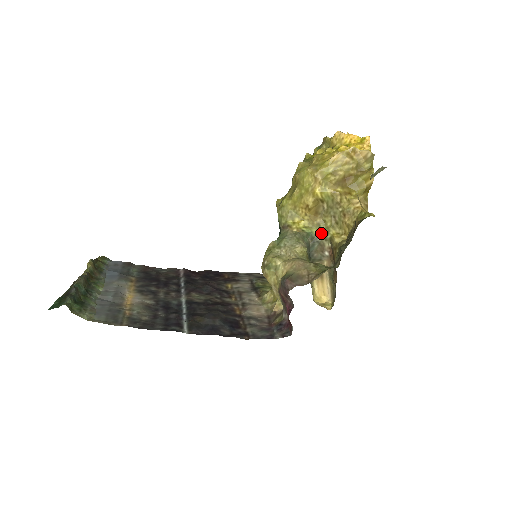
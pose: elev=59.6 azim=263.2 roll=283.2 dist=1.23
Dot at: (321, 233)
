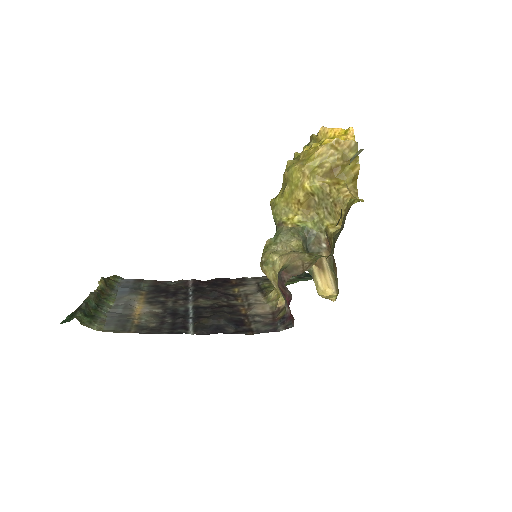
Dot at: (316, 226)
